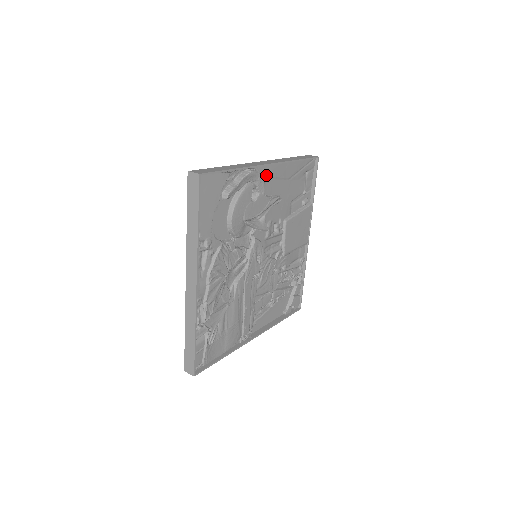
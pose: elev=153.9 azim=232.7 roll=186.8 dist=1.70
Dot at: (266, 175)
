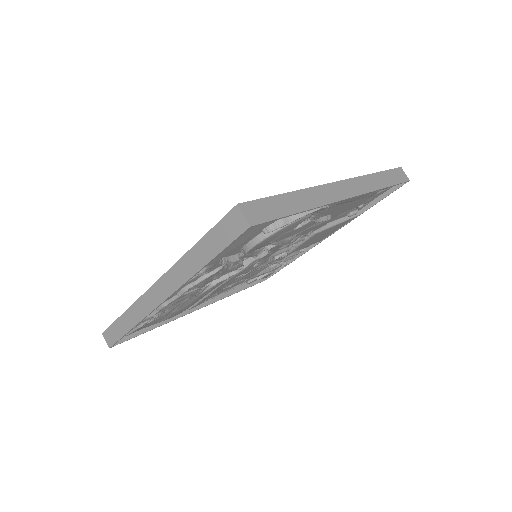
Dot at: (335, 204)
